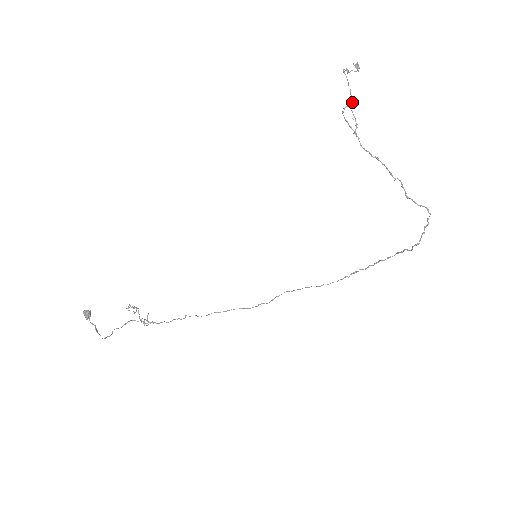
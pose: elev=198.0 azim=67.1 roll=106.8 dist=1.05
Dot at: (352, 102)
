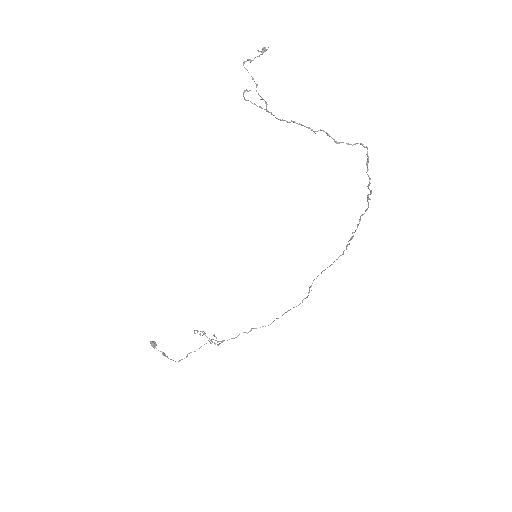
Dot at: (256, 85)
